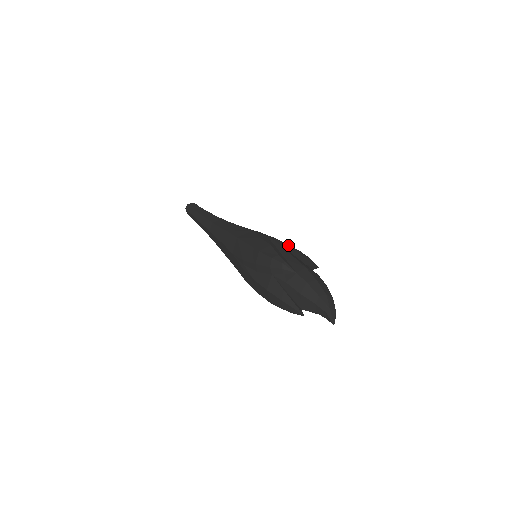
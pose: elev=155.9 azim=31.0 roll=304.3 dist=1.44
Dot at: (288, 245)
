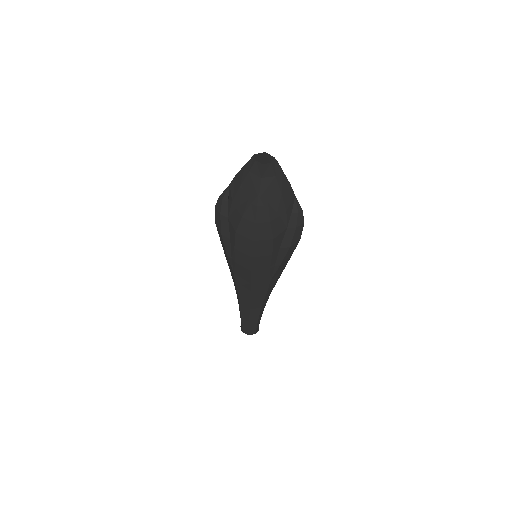
Dot at: occluded
